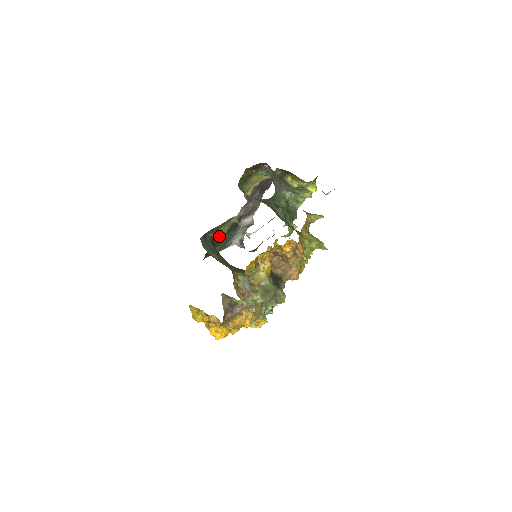
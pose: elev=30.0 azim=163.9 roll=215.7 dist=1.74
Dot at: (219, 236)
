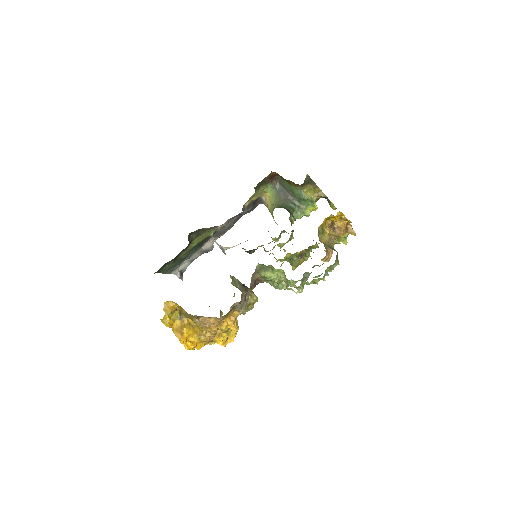
Dot at: (190, 246)
